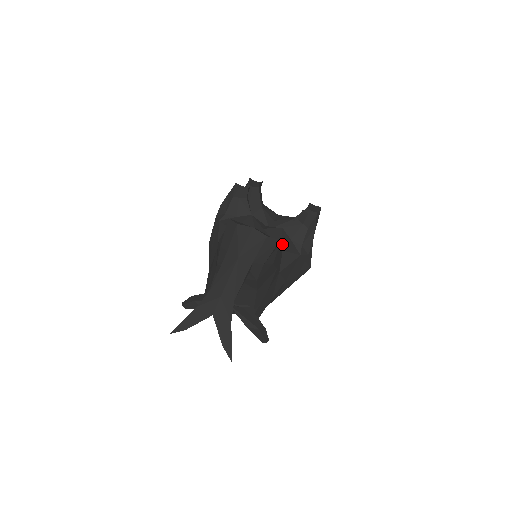
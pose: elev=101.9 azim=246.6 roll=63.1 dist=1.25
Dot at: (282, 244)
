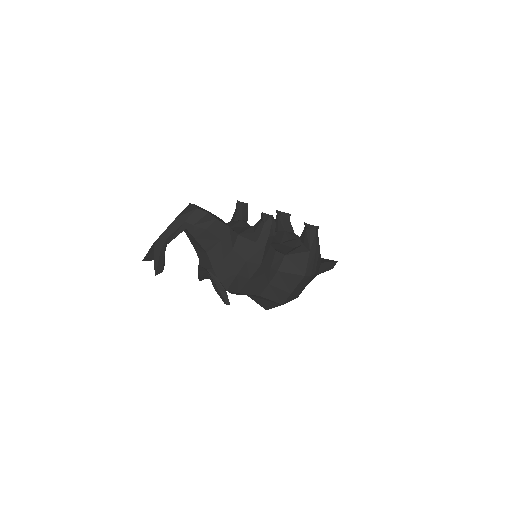
Dot at: (242, 232)
